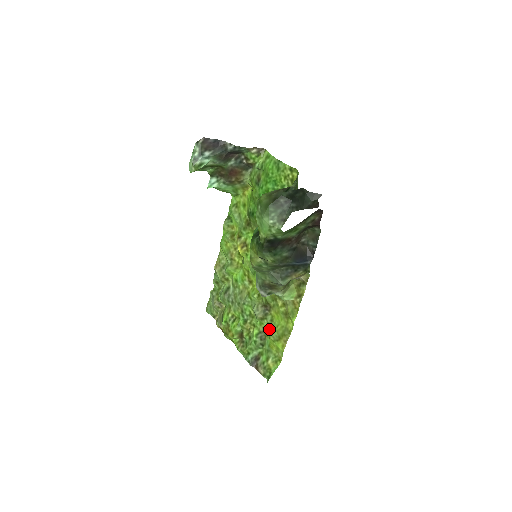
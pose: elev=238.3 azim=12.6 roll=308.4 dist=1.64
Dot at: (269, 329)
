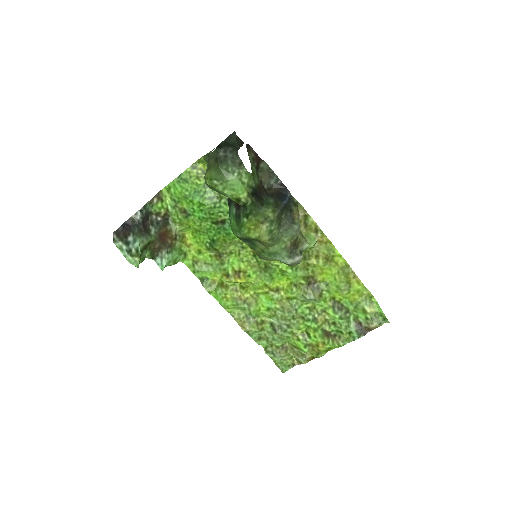
Dot at: (334, 293)
